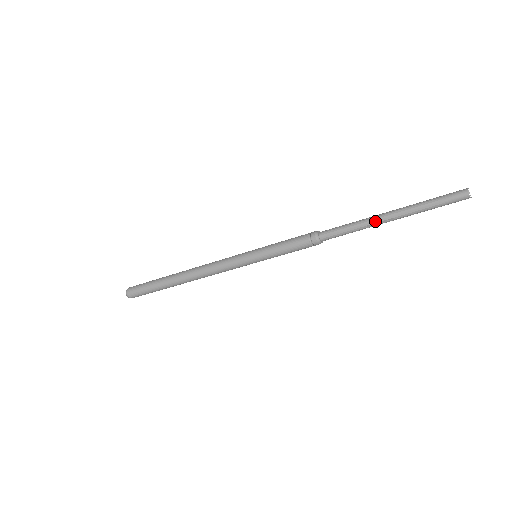
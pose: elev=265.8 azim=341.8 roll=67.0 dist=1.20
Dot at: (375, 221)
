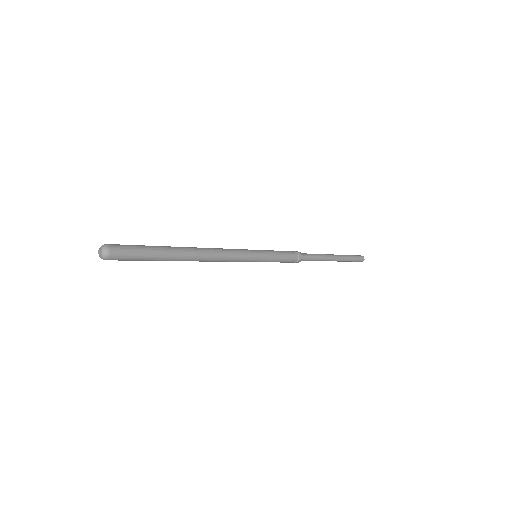
Dot at: (329, 260)
